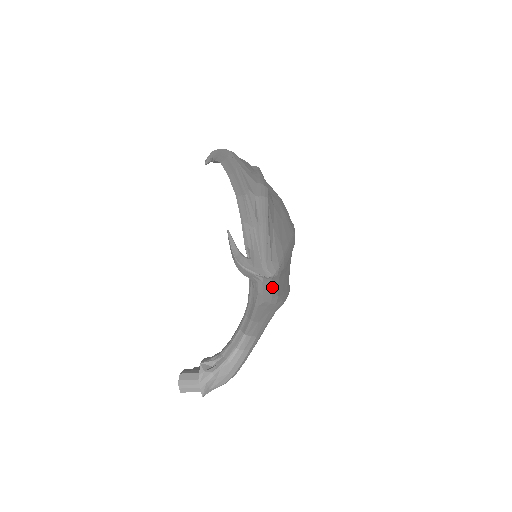
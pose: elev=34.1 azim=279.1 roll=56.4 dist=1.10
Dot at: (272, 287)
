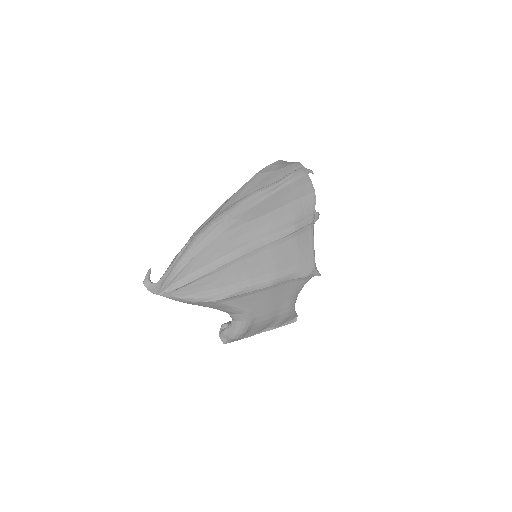
Dot at: (180, 296)
